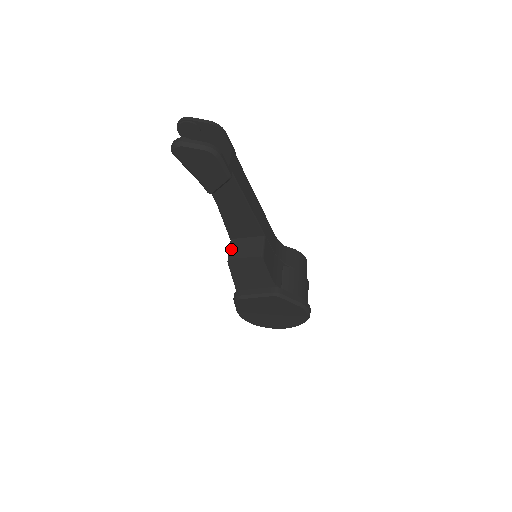
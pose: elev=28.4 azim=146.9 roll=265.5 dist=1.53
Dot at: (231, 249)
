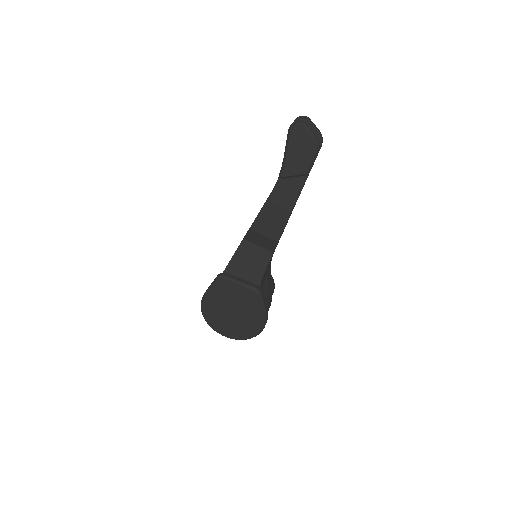
Dot at: (249, 234)
